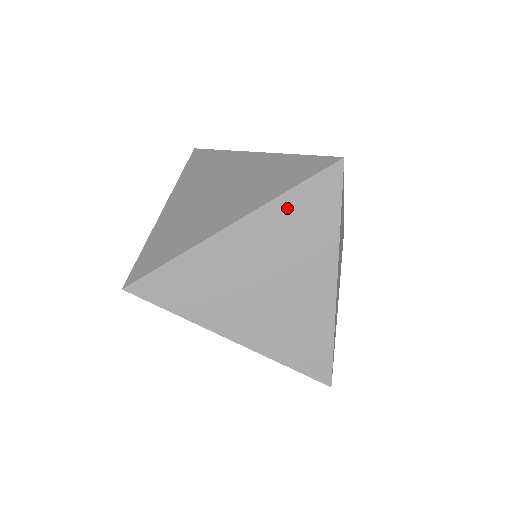
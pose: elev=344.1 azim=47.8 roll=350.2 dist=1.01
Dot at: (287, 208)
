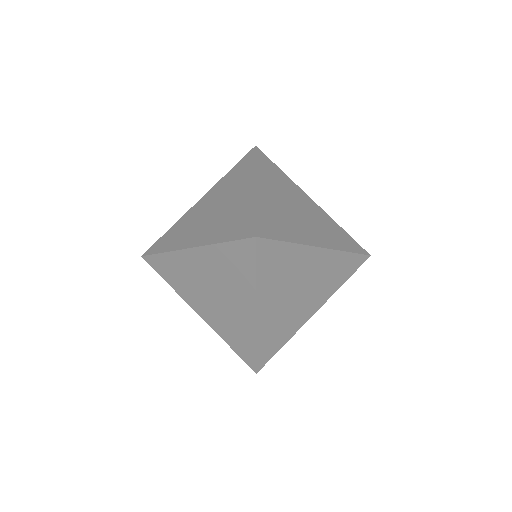
Dot at: occluded
